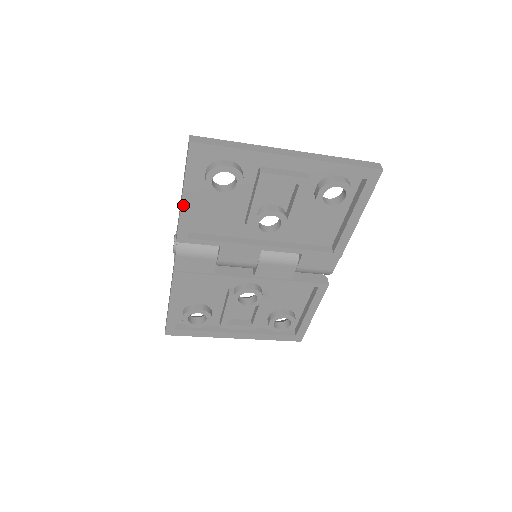
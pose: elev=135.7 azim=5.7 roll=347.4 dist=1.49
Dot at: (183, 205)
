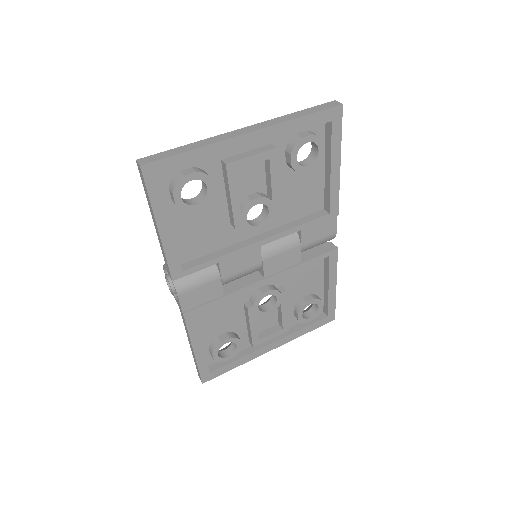
Dot at: (163, 238)
